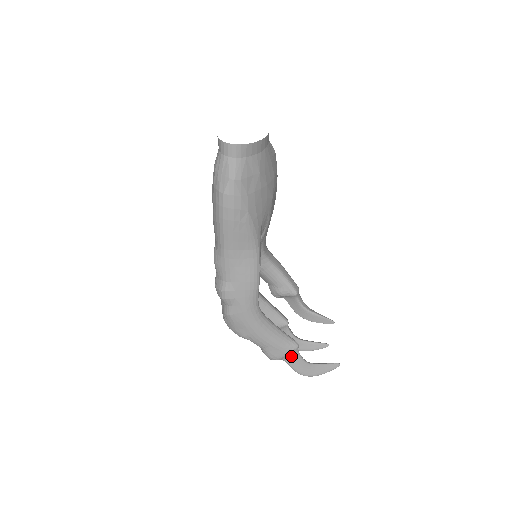
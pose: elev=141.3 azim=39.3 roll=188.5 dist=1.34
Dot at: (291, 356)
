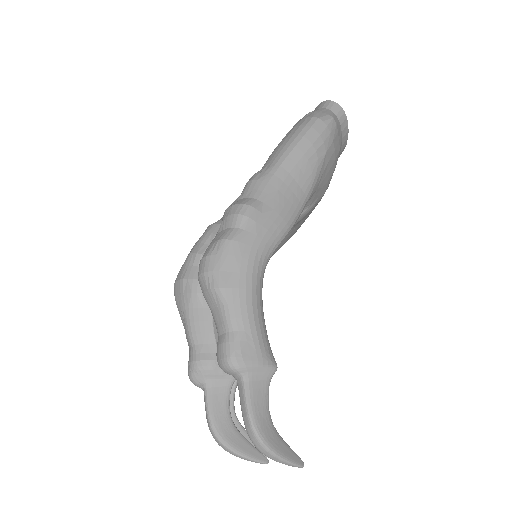
Dot at: (259, 379)
